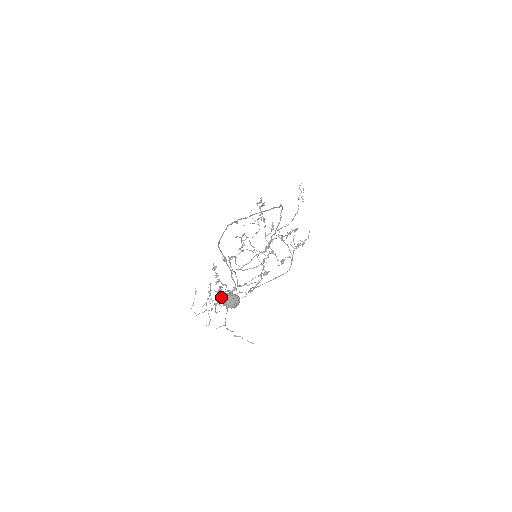
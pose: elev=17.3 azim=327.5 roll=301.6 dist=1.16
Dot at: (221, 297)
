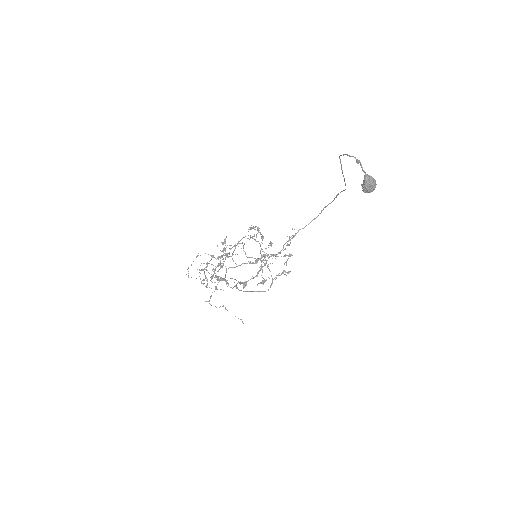
Dot at: (366, 174)
